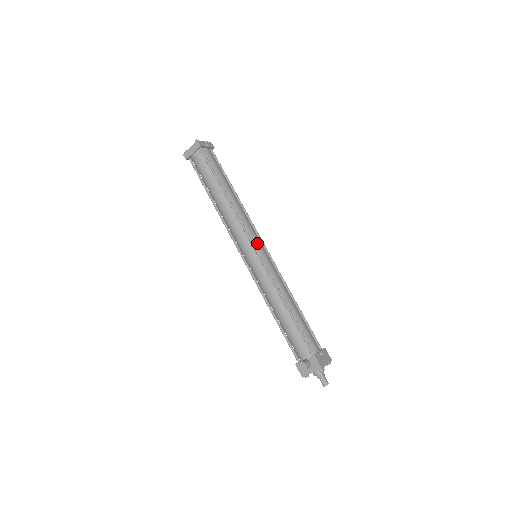
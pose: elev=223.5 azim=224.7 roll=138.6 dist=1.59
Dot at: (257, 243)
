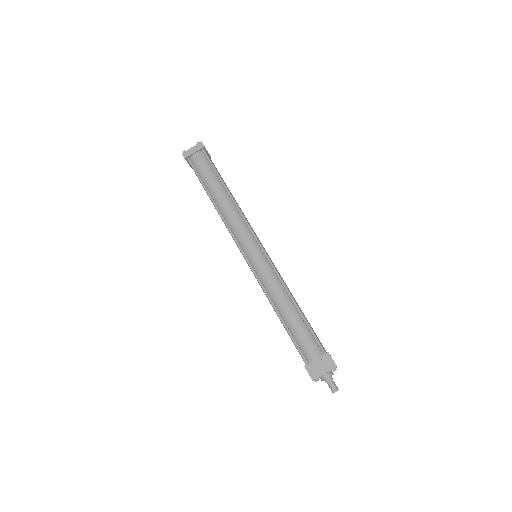
Dot at: occluded
